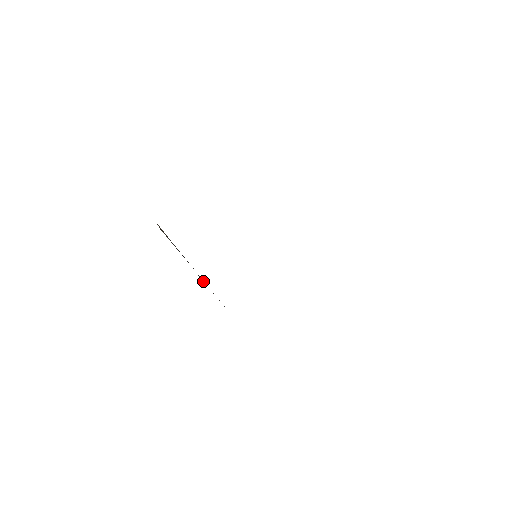
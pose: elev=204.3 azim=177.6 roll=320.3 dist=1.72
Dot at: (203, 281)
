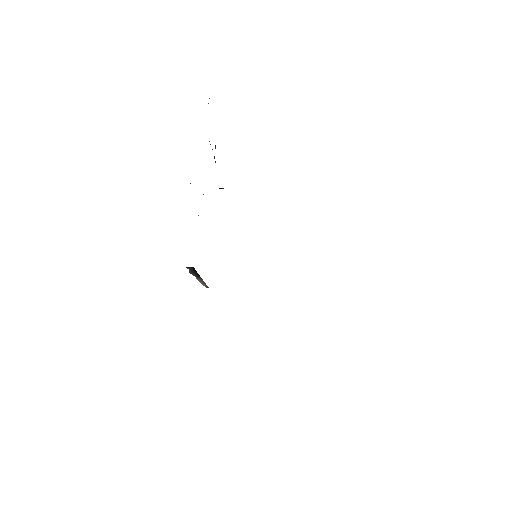
Dot at: occluded
